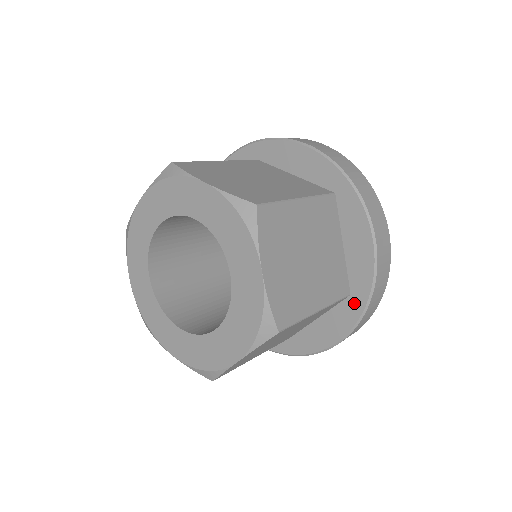
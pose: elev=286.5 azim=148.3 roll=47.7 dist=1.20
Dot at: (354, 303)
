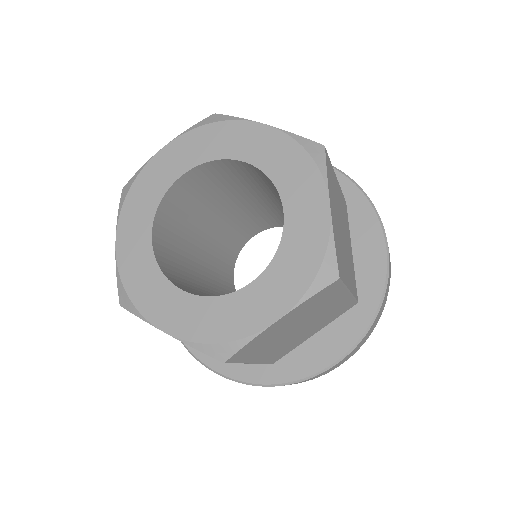
Dot at: (266, 372)
